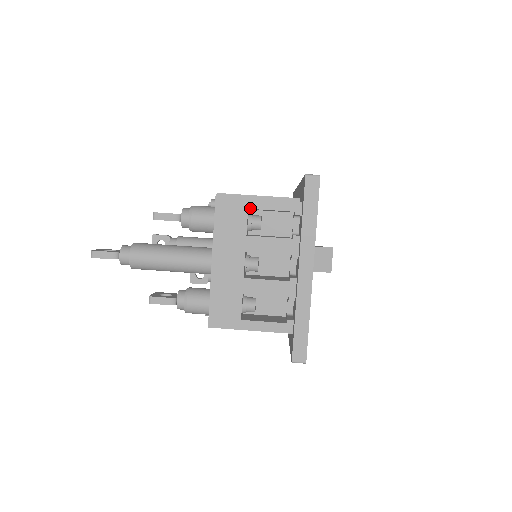
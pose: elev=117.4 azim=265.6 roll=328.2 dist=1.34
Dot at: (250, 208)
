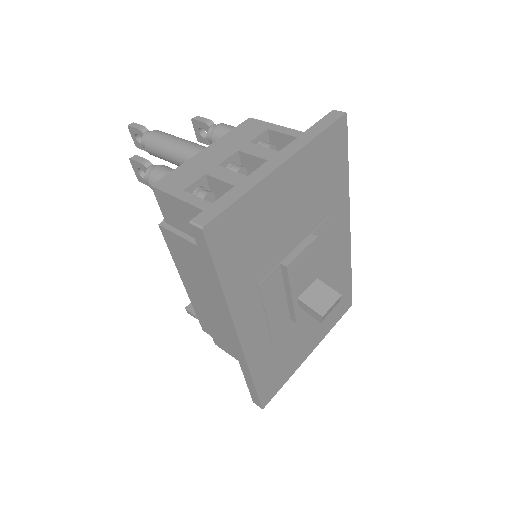
Dot at: (270, 129)
